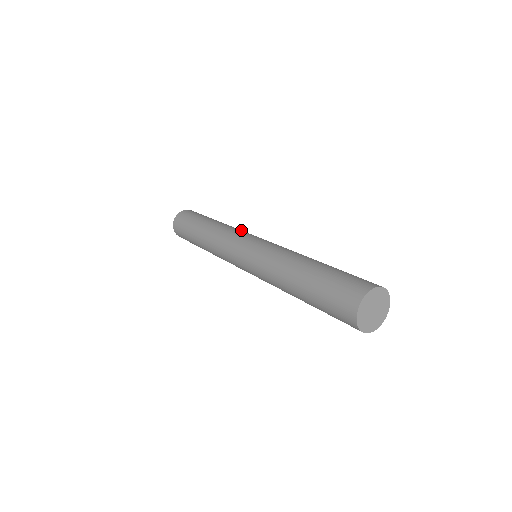
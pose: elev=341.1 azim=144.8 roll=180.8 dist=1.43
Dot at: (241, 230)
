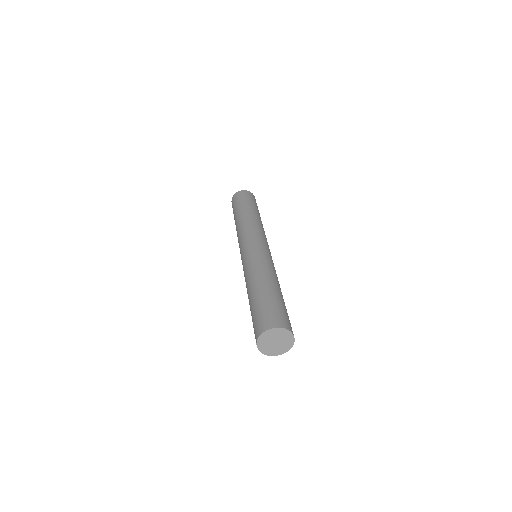
Dot at: (260, 230)
